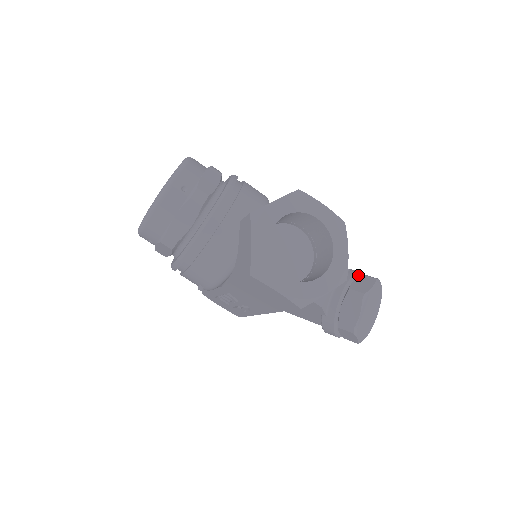
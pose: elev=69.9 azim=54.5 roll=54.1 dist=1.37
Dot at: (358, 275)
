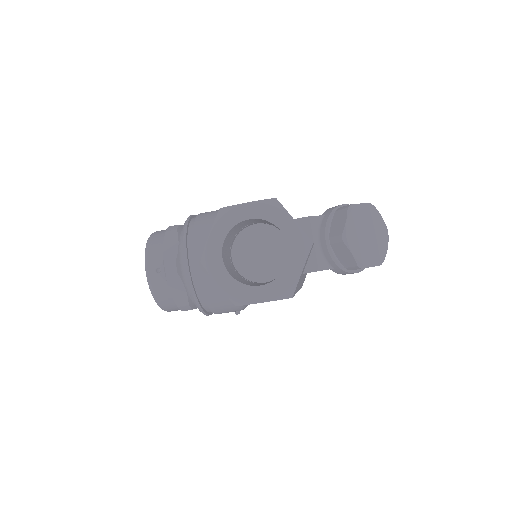
Dot at: (334, 214)
